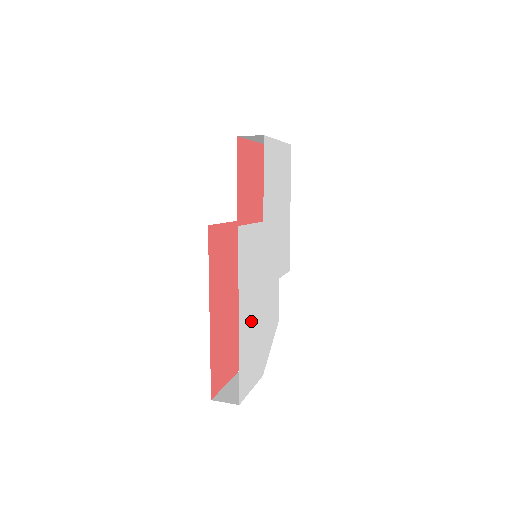
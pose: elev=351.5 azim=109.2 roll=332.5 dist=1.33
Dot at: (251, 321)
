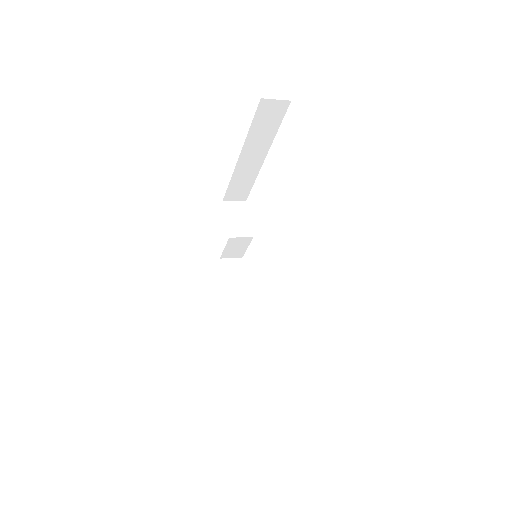
Dot at: occluded
